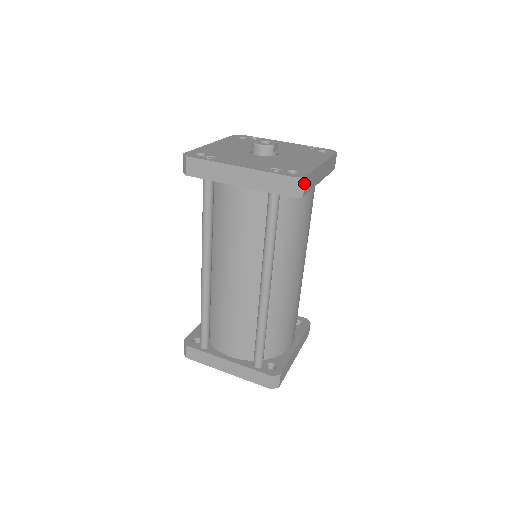
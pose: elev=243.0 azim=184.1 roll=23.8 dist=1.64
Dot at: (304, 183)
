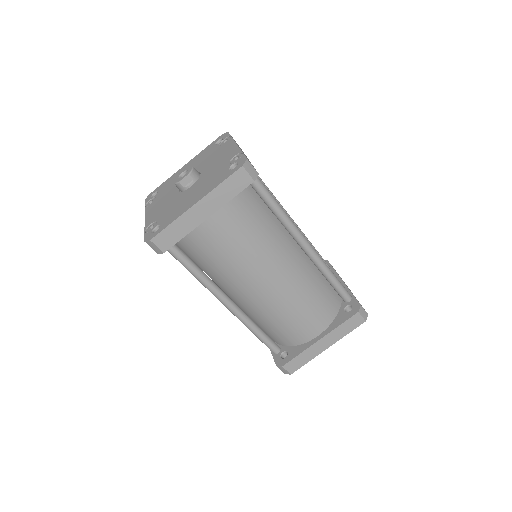
Dot at: (154, 244)
